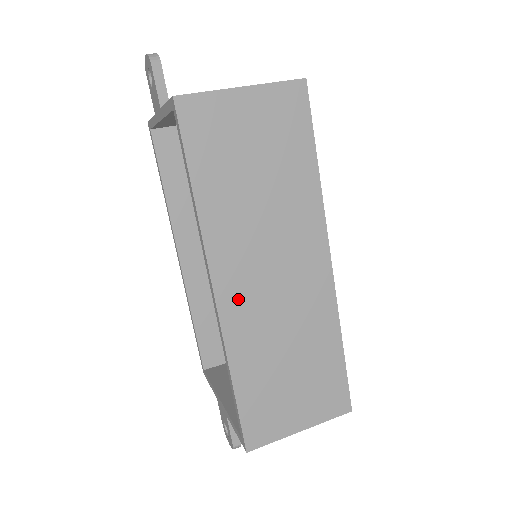
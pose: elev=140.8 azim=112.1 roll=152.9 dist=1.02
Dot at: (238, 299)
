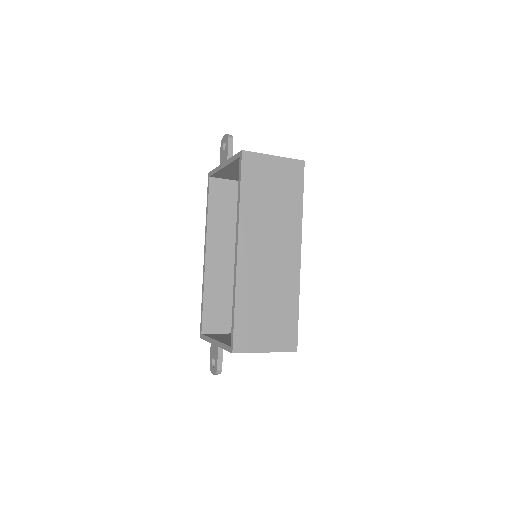
Dot at: (249, 259)
